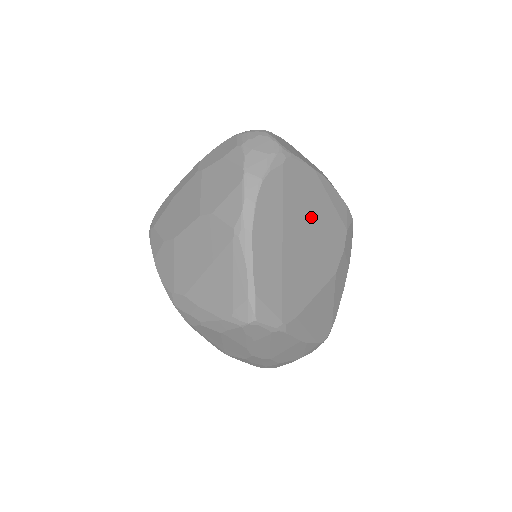
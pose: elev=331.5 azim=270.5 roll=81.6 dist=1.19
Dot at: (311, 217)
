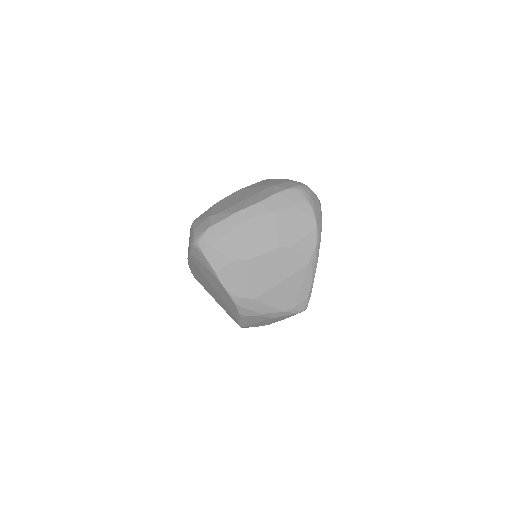
Dot at: occluded
